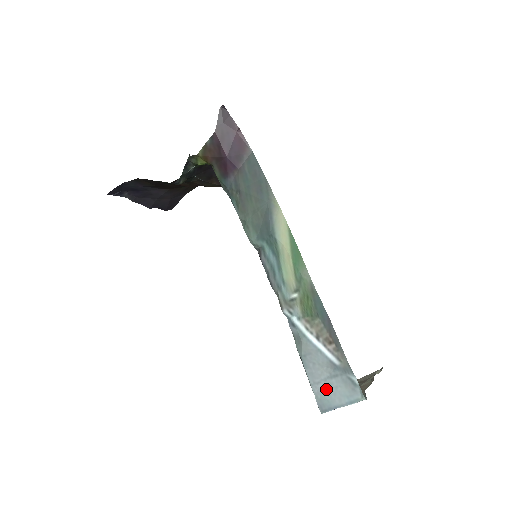
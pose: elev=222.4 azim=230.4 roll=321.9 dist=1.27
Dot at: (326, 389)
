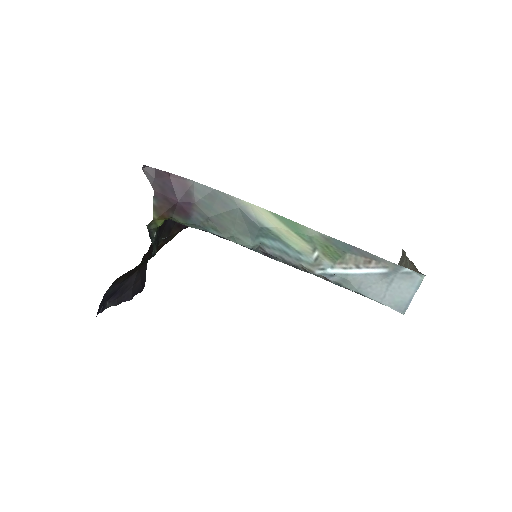
Dot at: (393, 295)
